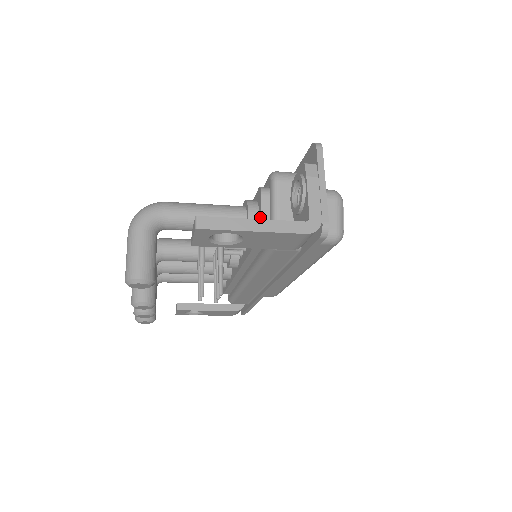
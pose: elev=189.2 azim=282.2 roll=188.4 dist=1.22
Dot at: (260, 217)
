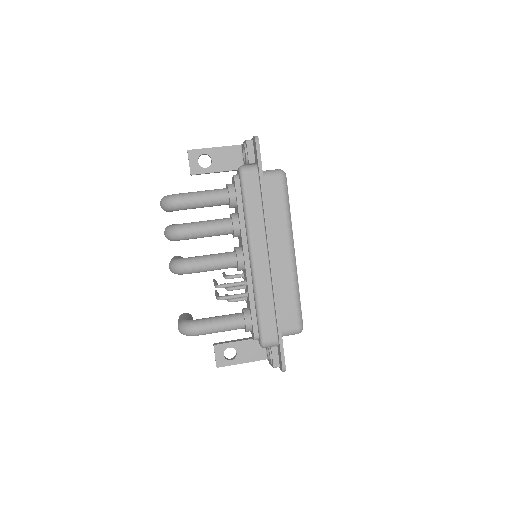
Dot at: (251, 333)
